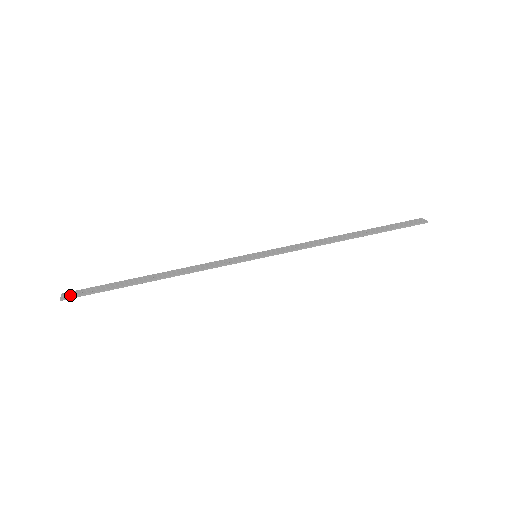
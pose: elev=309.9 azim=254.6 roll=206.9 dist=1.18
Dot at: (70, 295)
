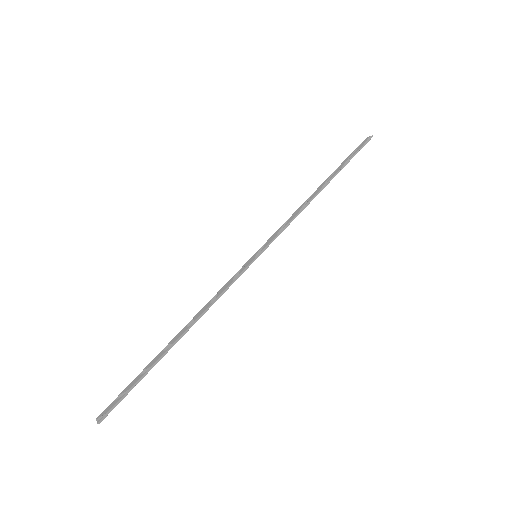
Dot at: (105, 412)
